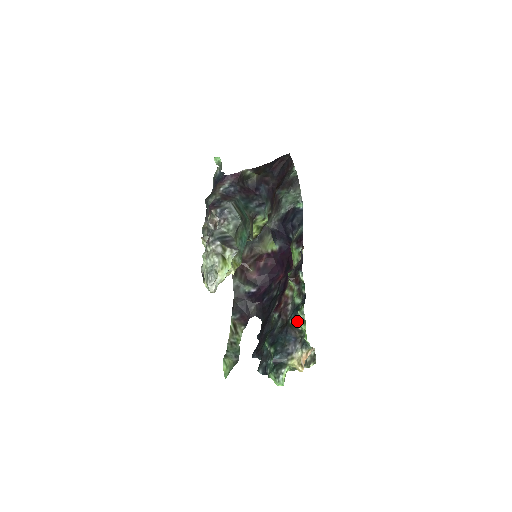
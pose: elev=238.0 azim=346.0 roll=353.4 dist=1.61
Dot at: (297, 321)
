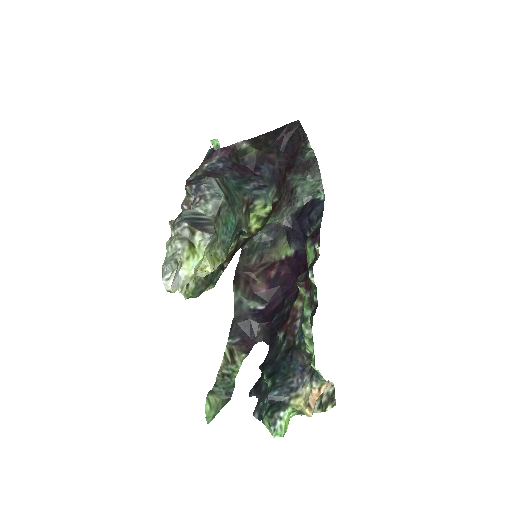
Dot at: occluded
